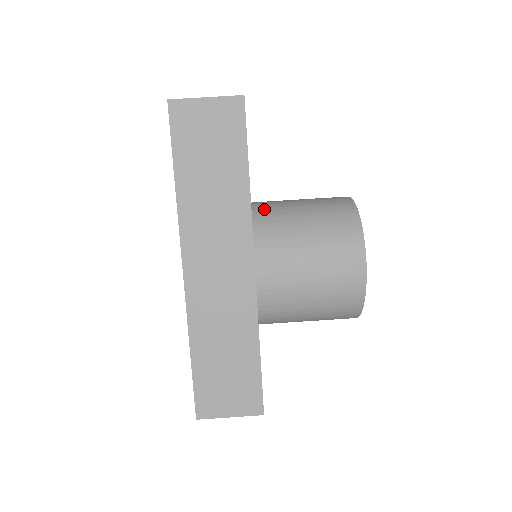
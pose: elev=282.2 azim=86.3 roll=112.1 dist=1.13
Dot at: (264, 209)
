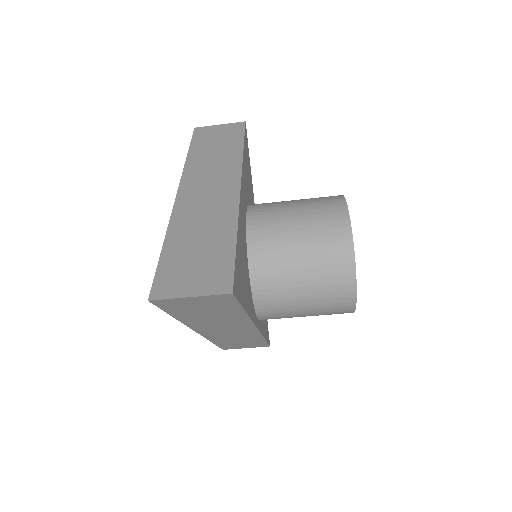
Dot at: (262, 269)
